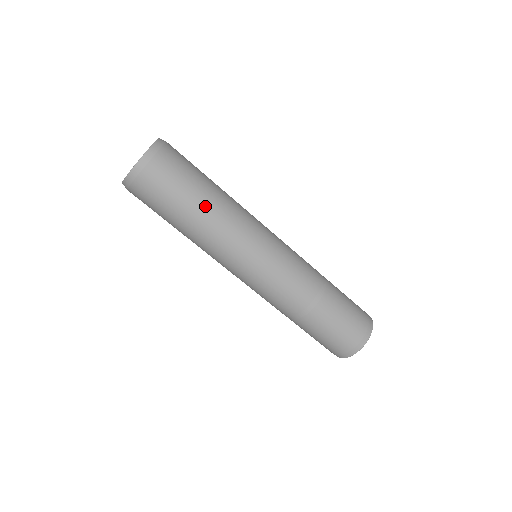
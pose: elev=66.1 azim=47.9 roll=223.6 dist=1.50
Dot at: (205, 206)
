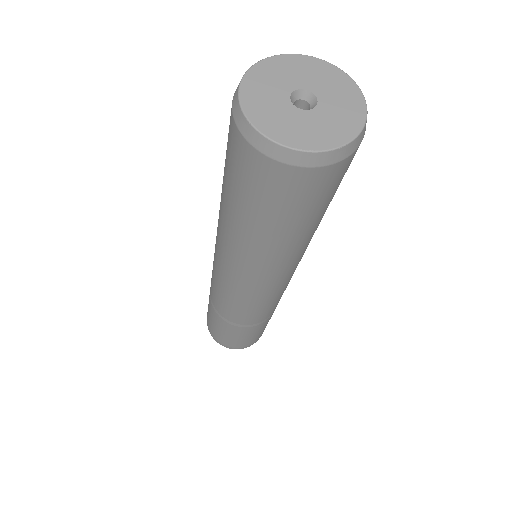
Dot at: (299, 238)
